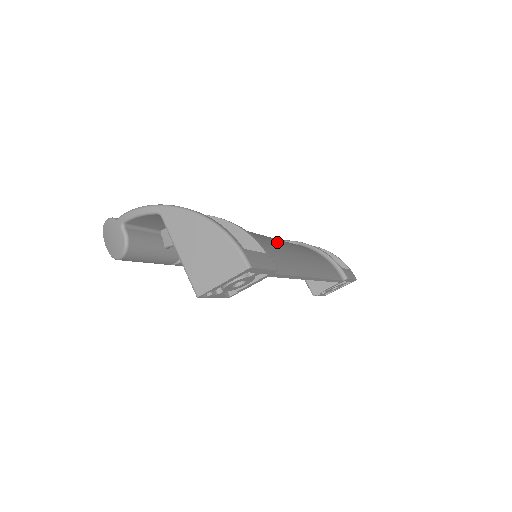
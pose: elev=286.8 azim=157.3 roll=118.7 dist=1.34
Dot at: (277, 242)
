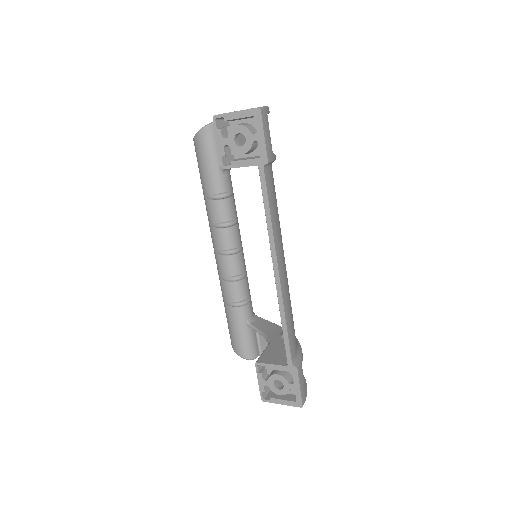
Dot at: occluded
